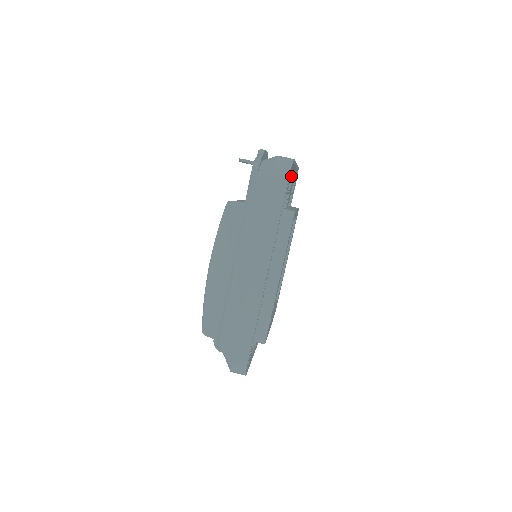
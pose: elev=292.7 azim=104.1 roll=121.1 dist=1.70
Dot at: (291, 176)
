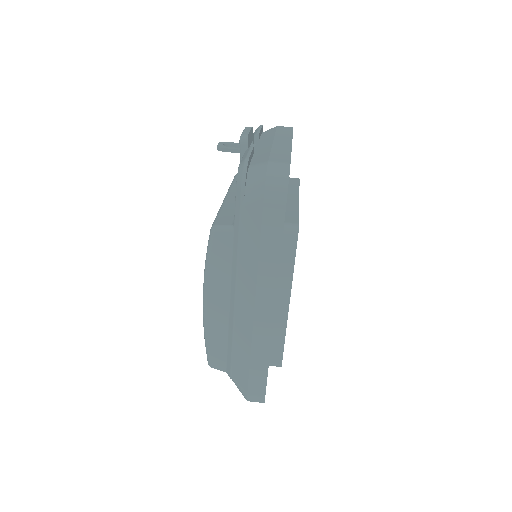
Dot at: occluded
